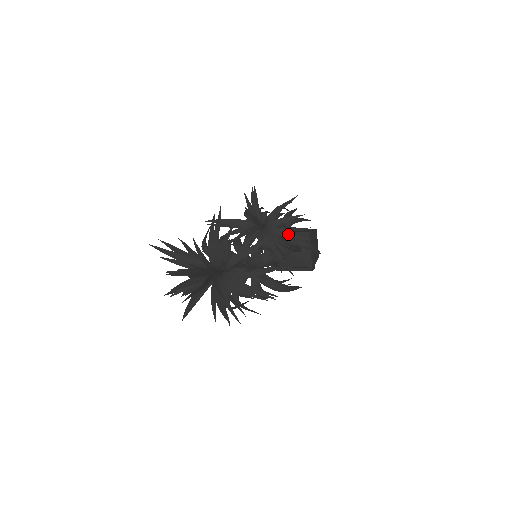
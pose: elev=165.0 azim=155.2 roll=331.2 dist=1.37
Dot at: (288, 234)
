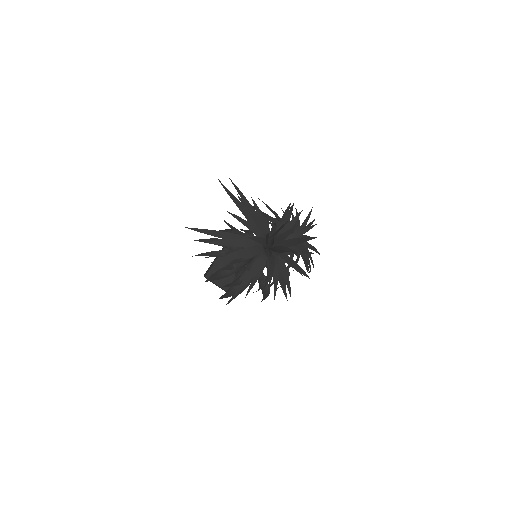
Dot at: (311, 260)
